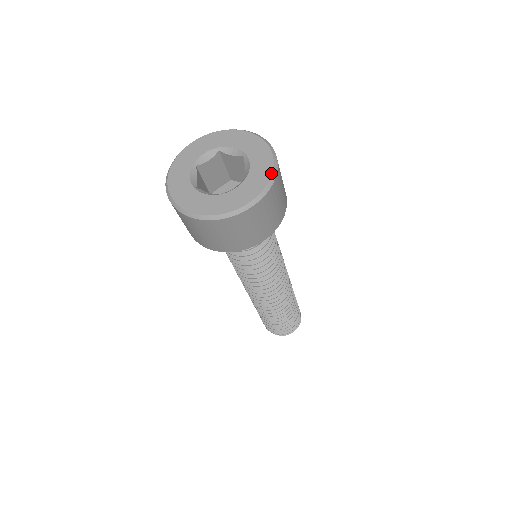
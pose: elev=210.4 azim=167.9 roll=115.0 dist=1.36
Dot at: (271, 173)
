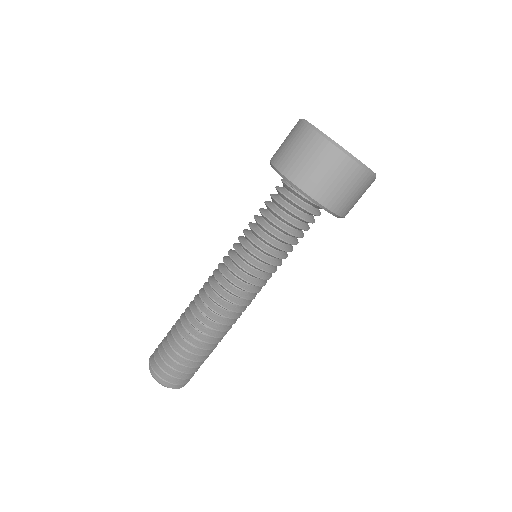
Dot at: occluded
